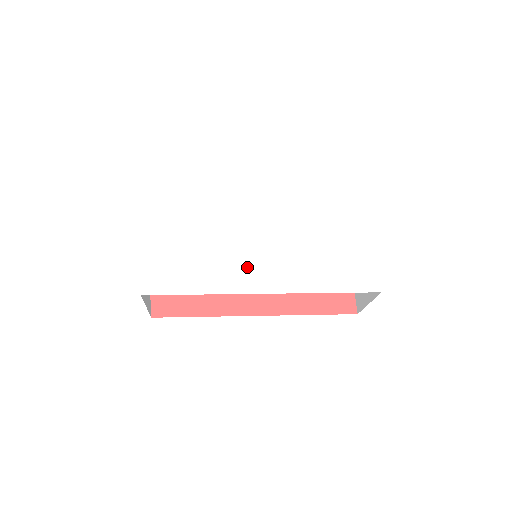
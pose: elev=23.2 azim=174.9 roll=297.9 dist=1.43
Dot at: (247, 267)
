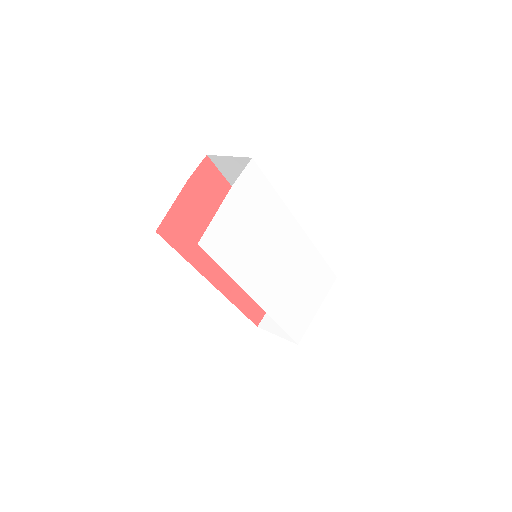
Dot at: (261, 276)
